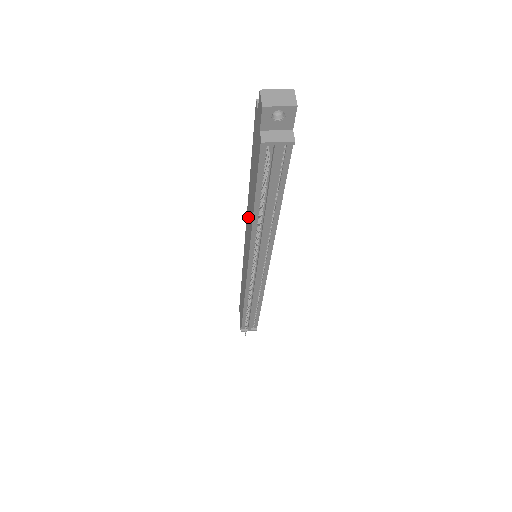
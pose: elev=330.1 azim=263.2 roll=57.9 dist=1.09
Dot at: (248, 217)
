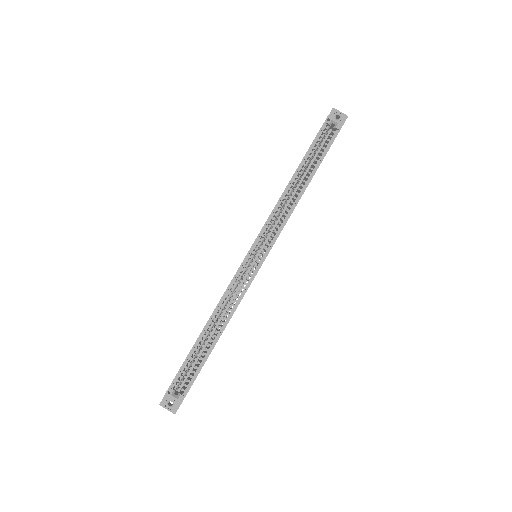
Dot at: occluded
